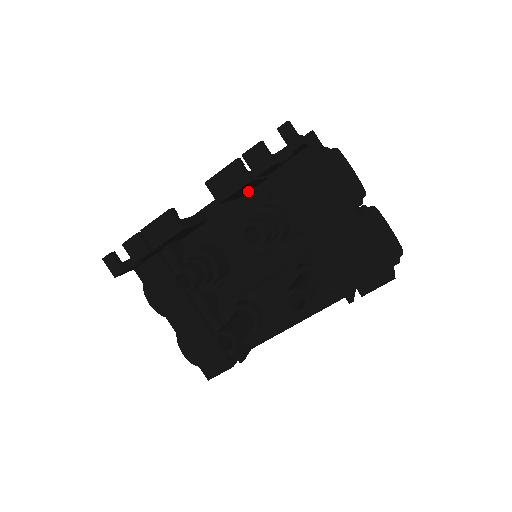
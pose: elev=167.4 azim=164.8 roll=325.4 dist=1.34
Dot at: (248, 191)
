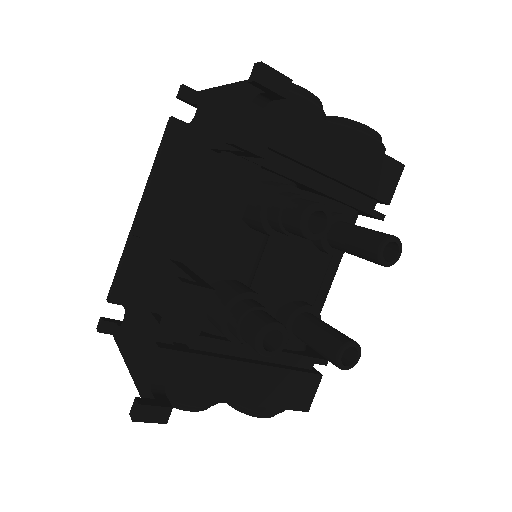
Dot at: occluded
